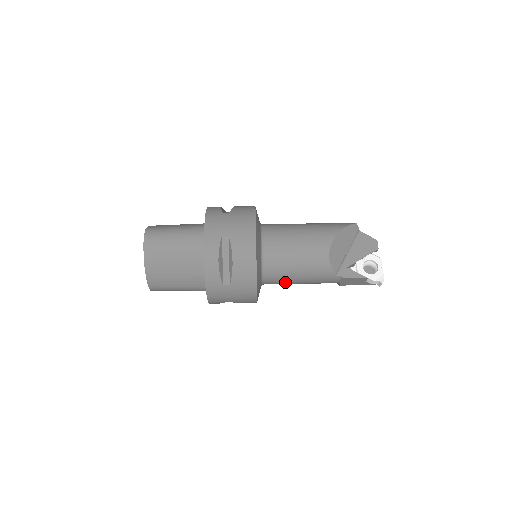
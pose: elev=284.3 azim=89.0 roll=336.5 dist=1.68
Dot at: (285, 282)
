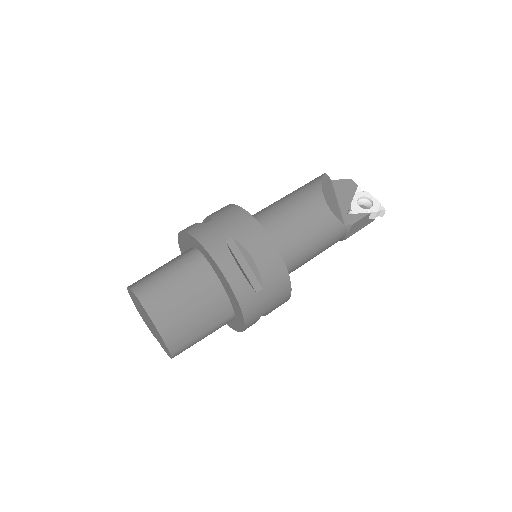
Dot at: (302, 262)
